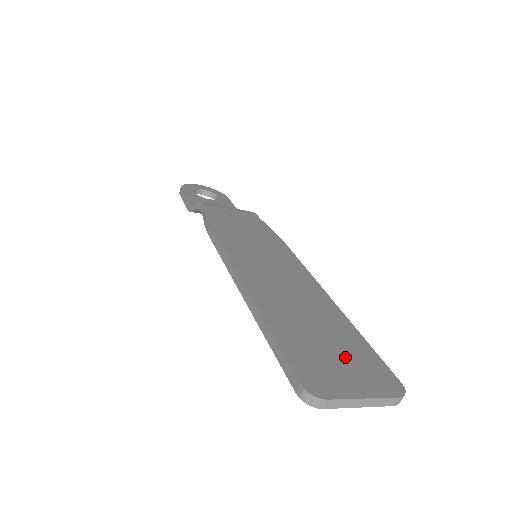
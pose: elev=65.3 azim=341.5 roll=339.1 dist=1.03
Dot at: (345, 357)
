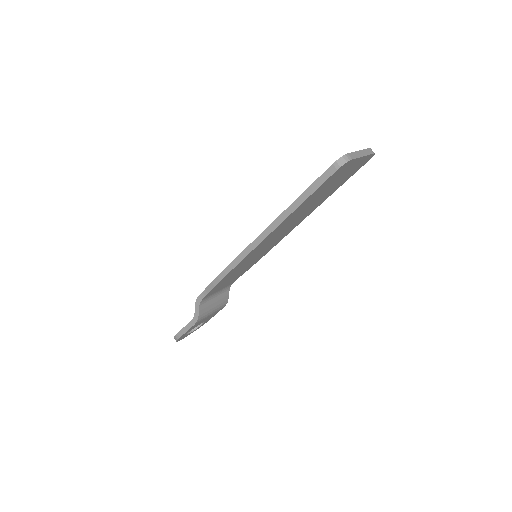
Dot at: occluded
